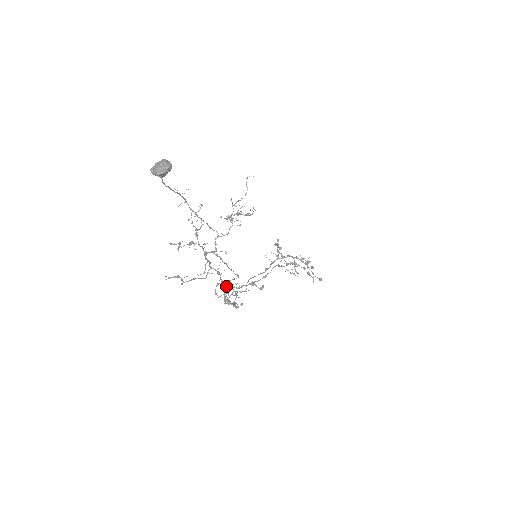
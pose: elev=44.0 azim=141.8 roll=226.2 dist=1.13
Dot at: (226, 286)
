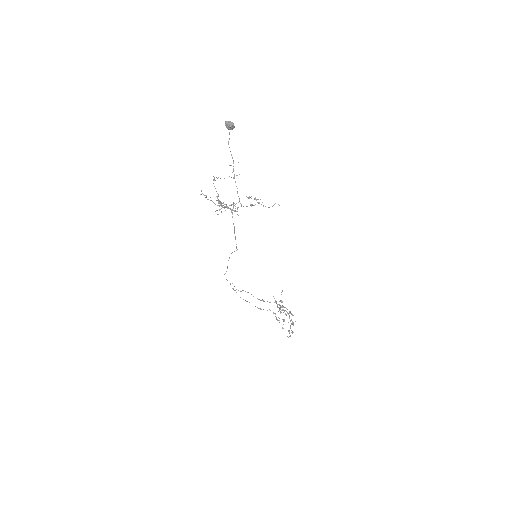
Dot at: occluded
